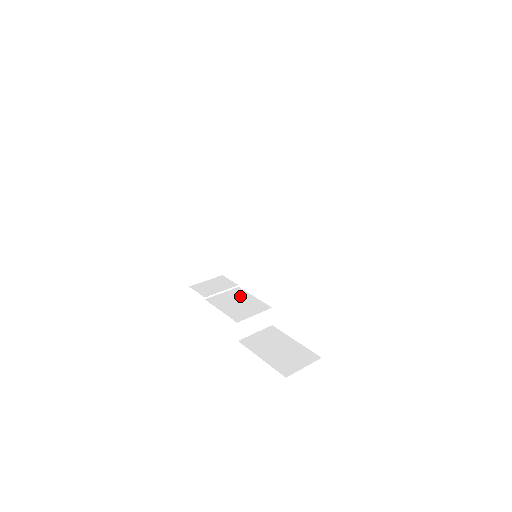
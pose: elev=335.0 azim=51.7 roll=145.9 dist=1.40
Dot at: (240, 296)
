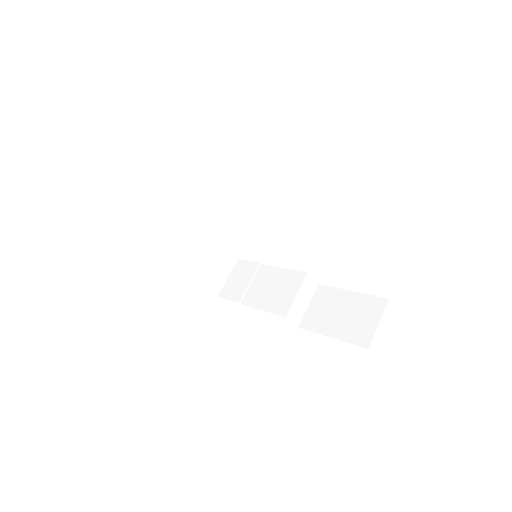
Dot at: (269, 277)
